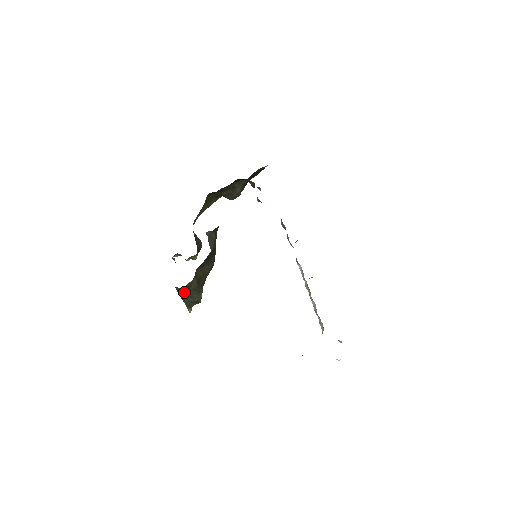
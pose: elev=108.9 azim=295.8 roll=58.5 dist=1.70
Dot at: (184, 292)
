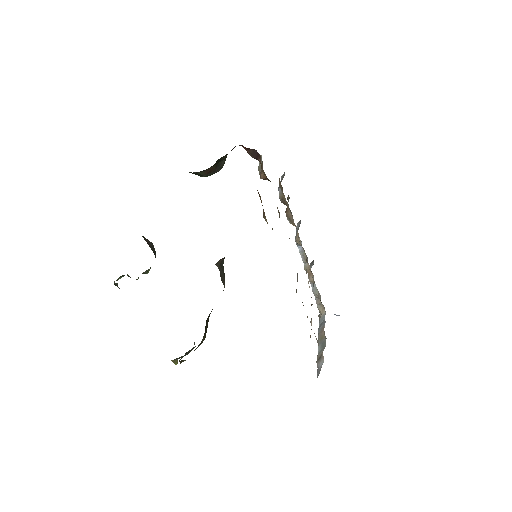
Dot at: occluded
